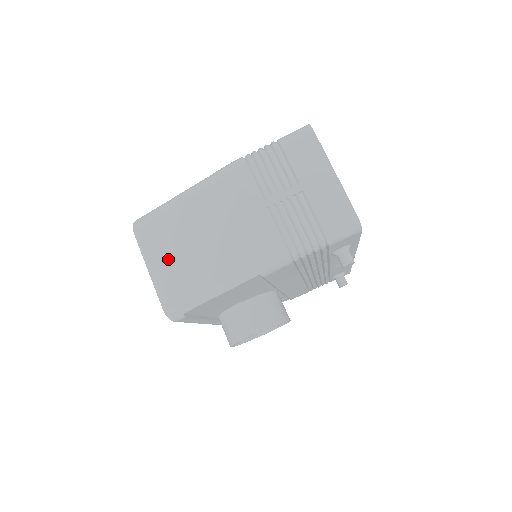
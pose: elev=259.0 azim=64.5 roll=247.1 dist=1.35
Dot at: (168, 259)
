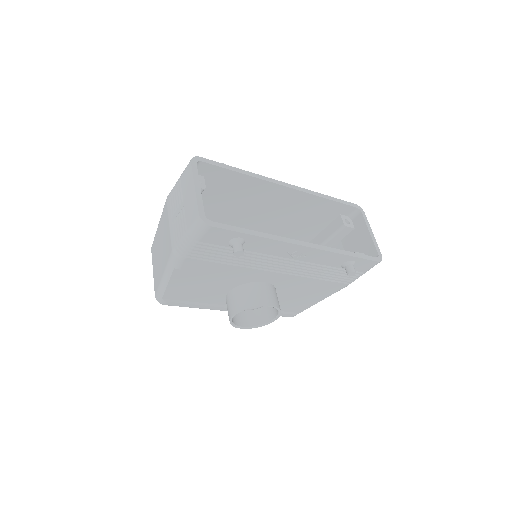
Dot at: (155, 265)
